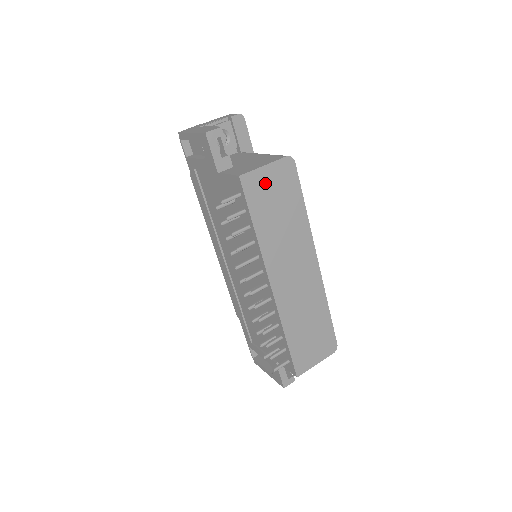
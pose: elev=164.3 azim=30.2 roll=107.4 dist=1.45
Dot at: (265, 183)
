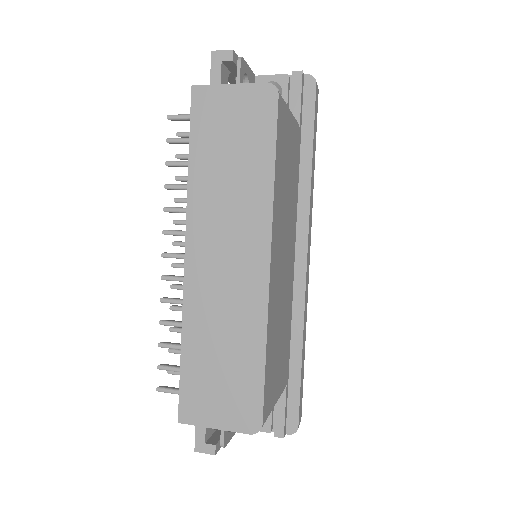
Dot at: (224, 108)
